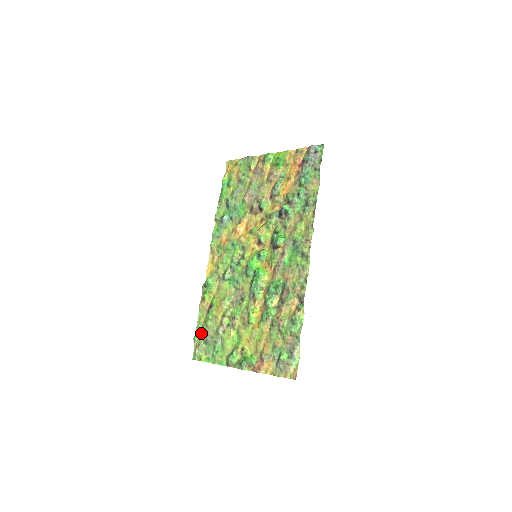
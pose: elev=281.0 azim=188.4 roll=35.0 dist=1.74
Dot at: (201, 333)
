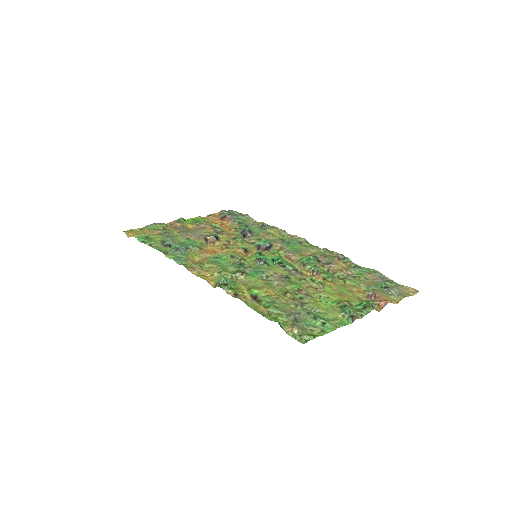
Dot at: (278, 317)
